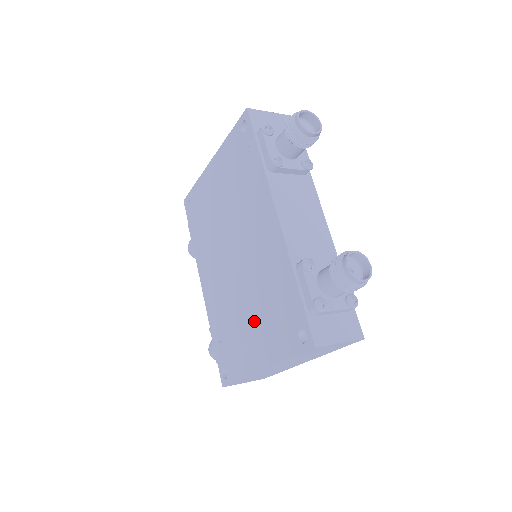
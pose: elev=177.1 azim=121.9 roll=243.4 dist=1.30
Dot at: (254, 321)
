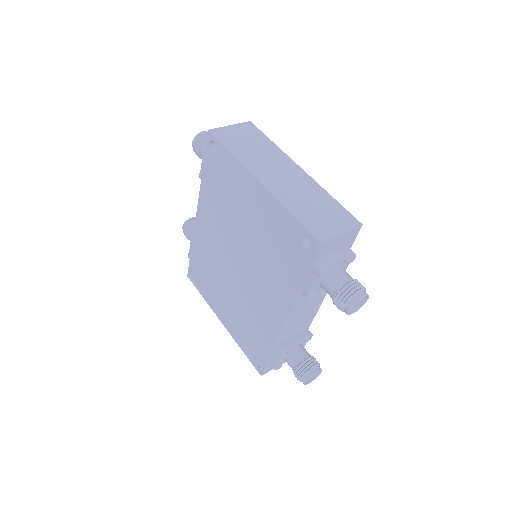
Dot at: (231, 307)
